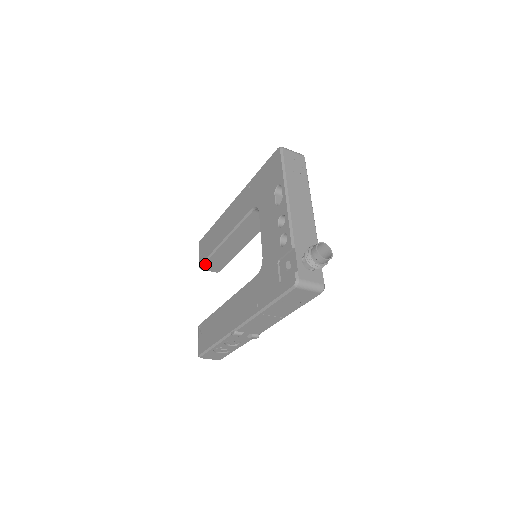
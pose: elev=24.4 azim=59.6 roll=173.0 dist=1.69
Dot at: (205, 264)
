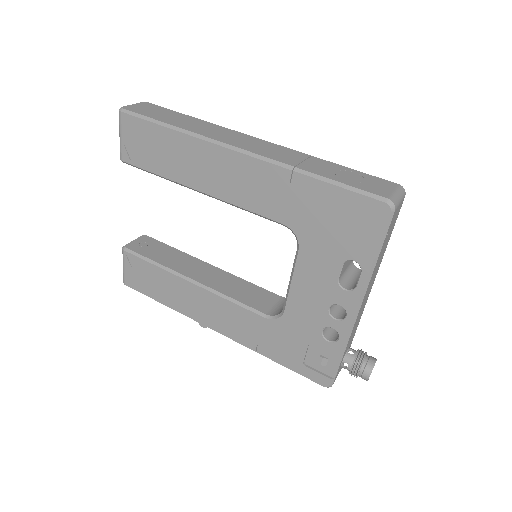
Dot at: (137, 166)
